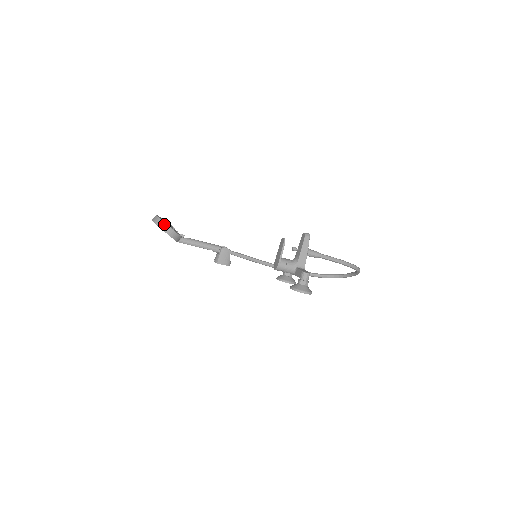
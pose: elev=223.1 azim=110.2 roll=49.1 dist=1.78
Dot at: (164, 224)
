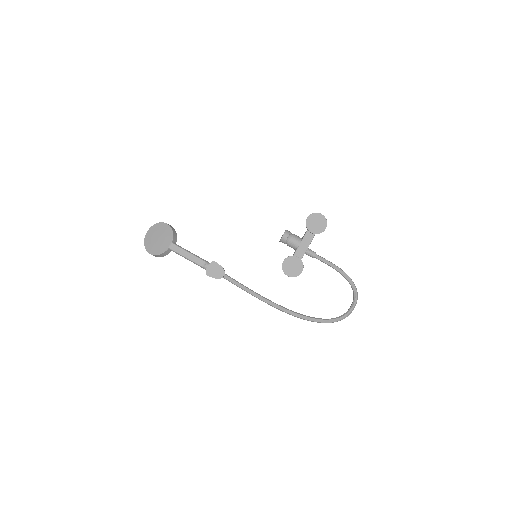
Dot at: occluded
